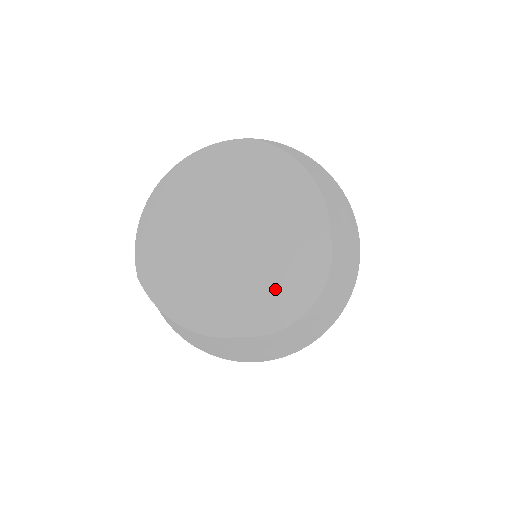
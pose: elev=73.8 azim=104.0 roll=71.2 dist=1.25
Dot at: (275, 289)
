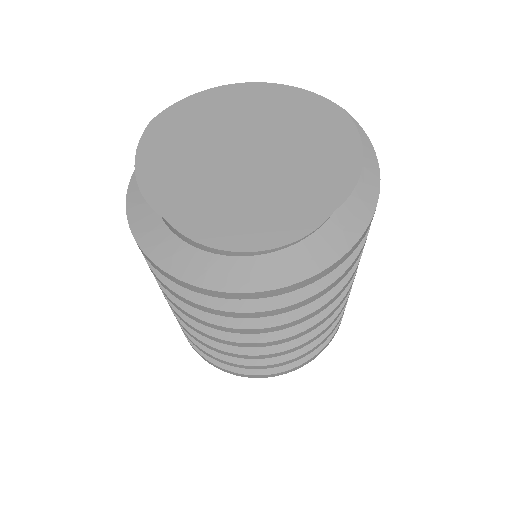
Dot at: (238, 212)
